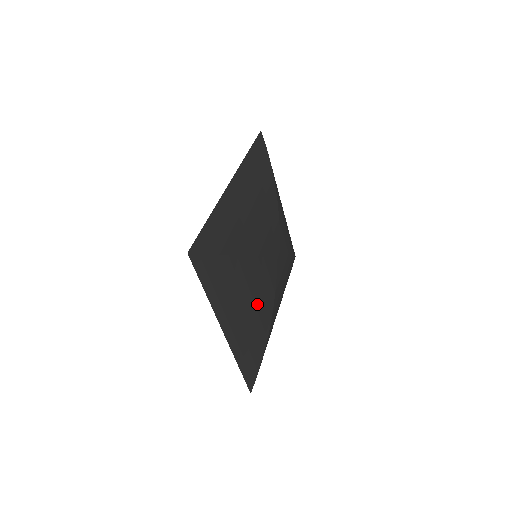
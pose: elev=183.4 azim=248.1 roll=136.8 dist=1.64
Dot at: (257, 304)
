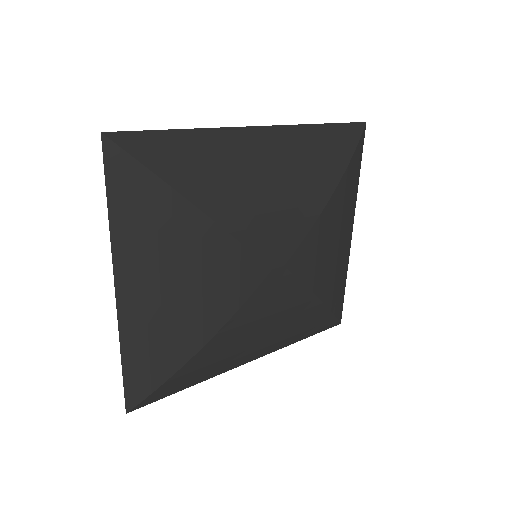
Dot at: (194, 296)
